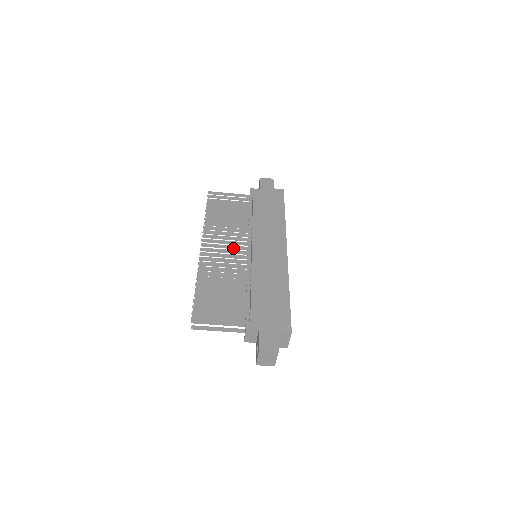
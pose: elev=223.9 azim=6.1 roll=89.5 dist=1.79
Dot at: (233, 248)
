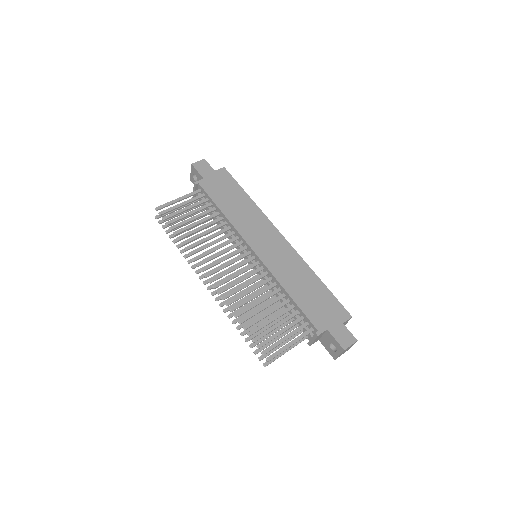
Dot at: occluded
